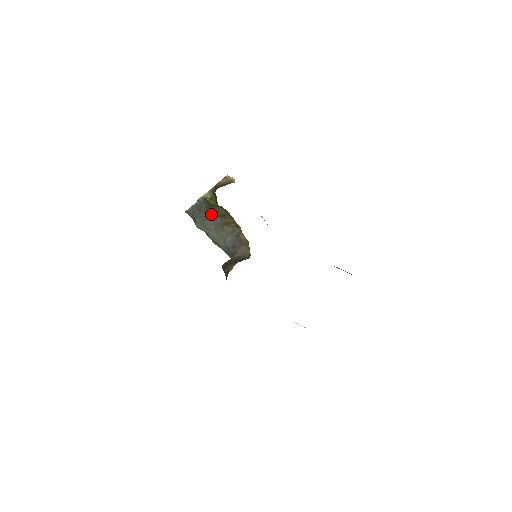
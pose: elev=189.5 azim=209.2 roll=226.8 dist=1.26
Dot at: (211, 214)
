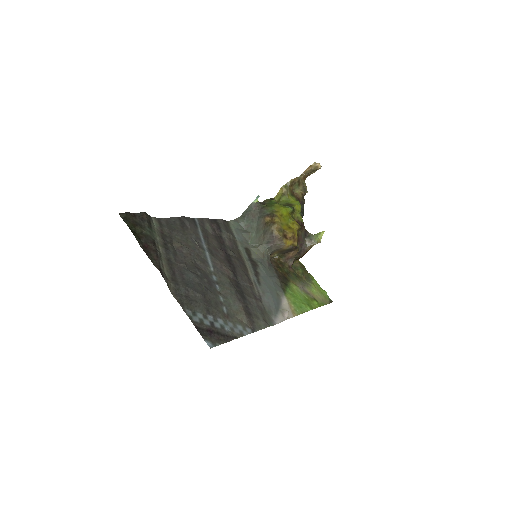
Dot at: (259, 216)
